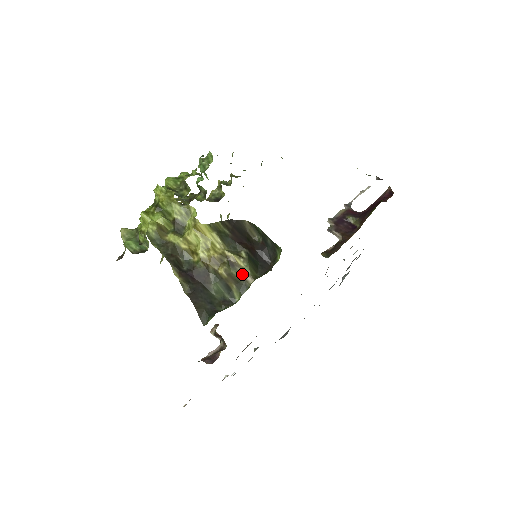
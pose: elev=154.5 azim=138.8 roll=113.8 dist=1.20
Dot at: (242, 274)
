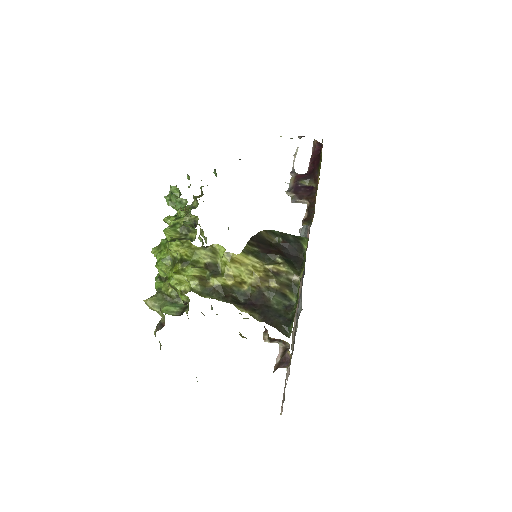
Dot at: (288, 277)
